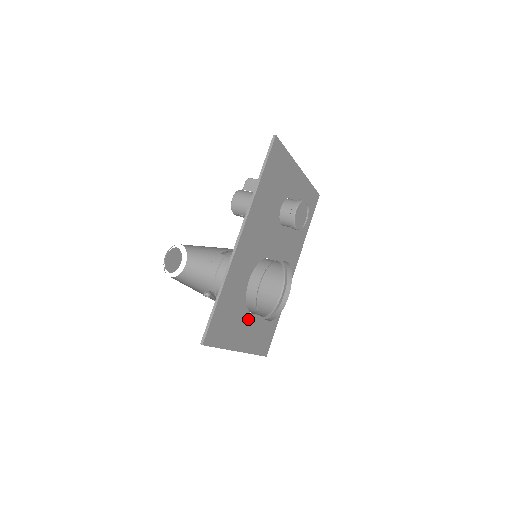
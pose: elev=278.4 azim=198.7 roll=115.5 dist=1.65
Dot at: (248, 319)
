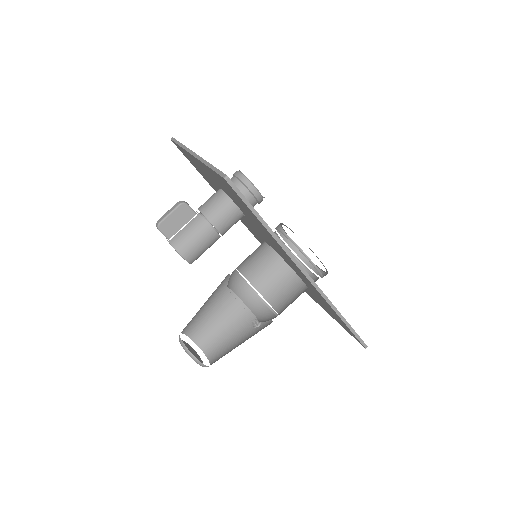
Dot at: occluded
